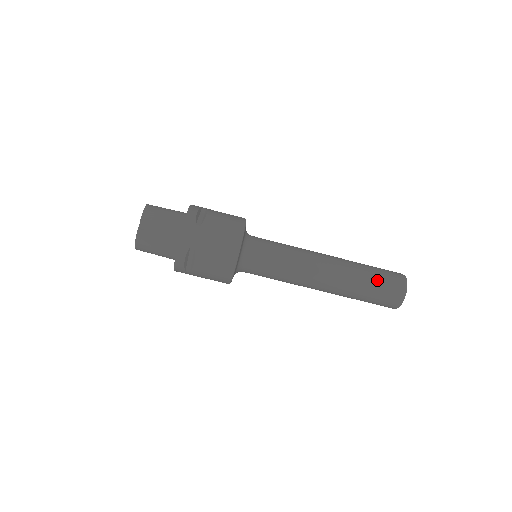
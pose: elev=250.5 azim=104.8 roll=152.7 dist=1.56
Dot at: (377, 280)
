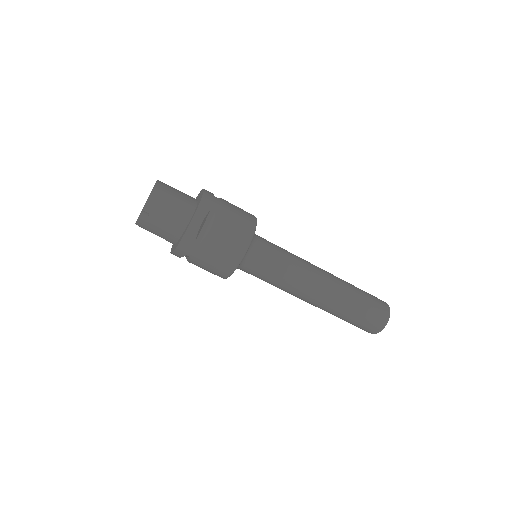
Dot at: (358, 318)
